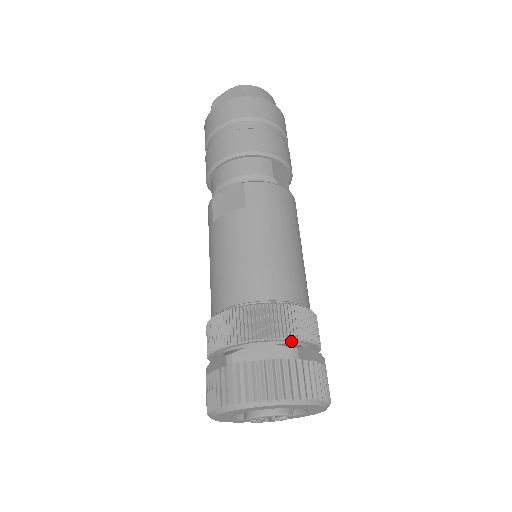
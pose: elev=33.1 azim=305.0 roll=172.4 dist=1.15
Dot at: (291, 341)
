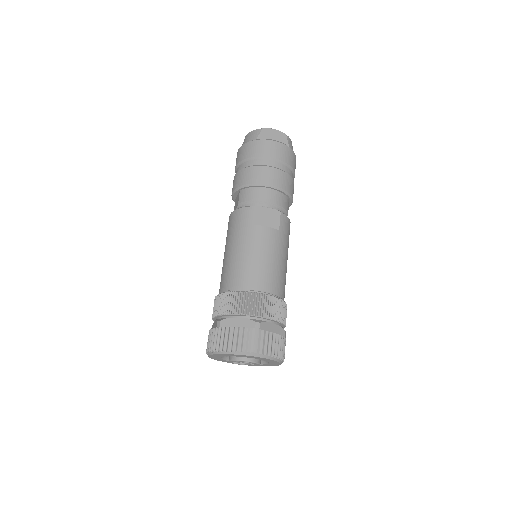
Dot at: (281, 325)
